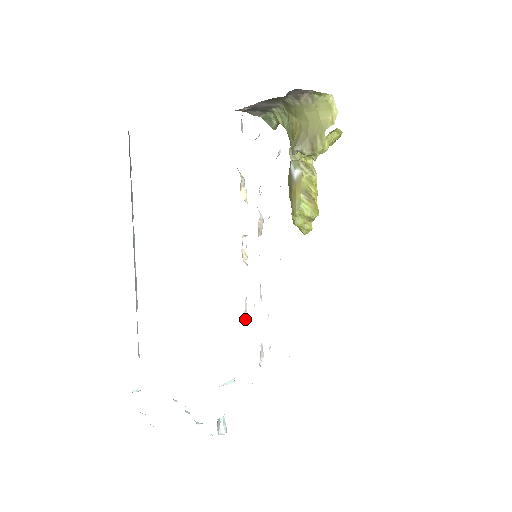
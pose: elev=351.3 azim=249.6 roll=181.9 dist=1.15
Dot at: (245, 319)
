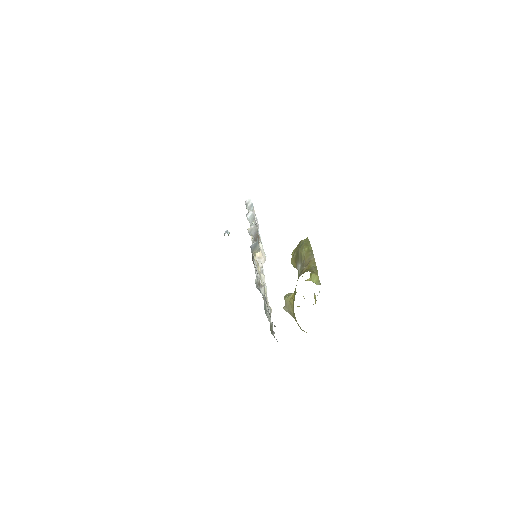
Dot at: occluded
